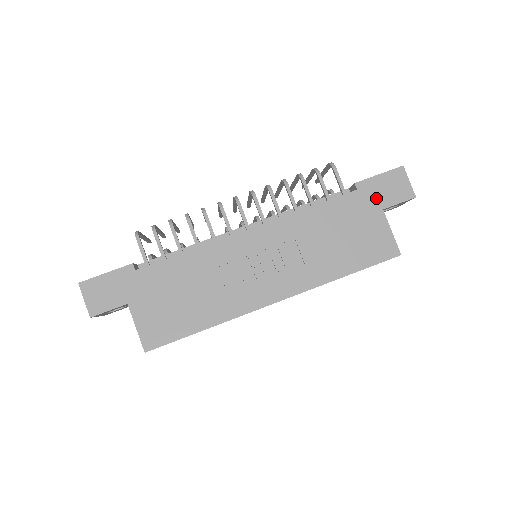
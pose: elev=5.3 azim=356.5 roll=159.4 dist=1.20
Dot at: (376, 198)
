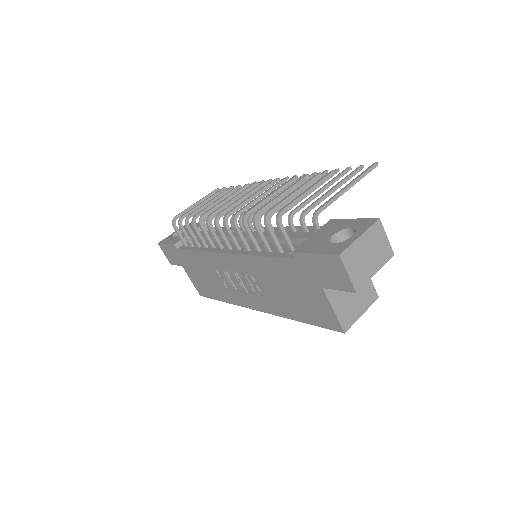
Dot at: (314, 275)
